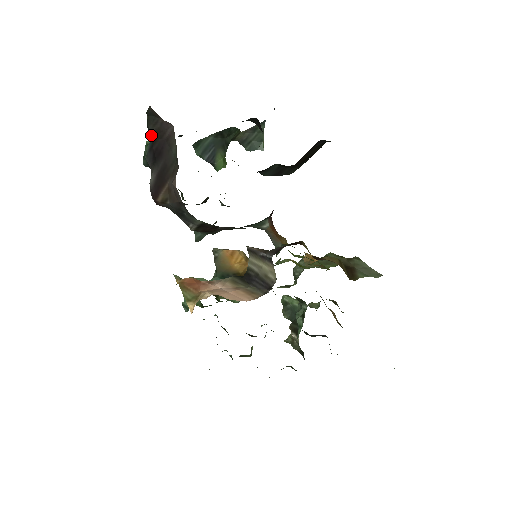
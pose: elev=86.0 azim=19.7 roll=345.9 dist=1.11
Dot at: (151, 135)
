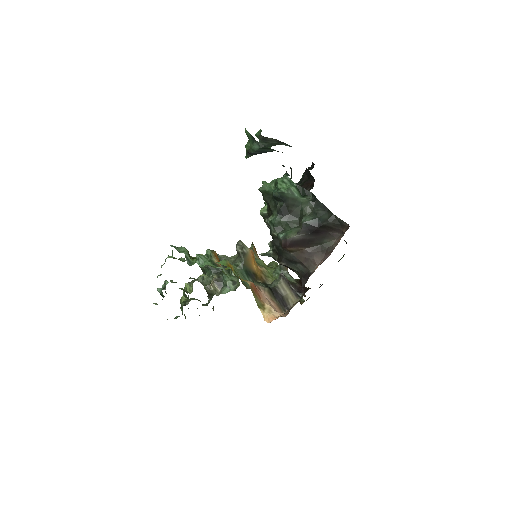
Dot at: (325, 224)
